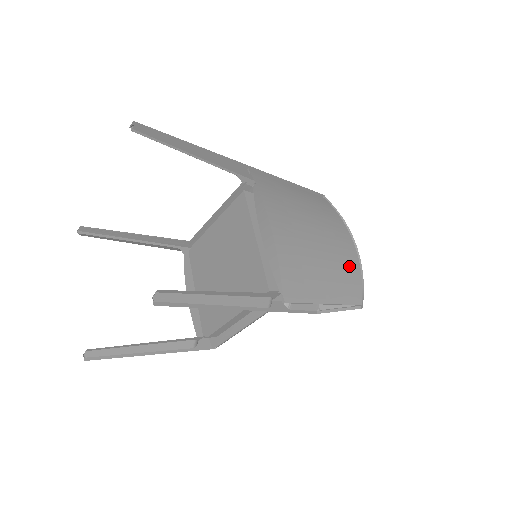
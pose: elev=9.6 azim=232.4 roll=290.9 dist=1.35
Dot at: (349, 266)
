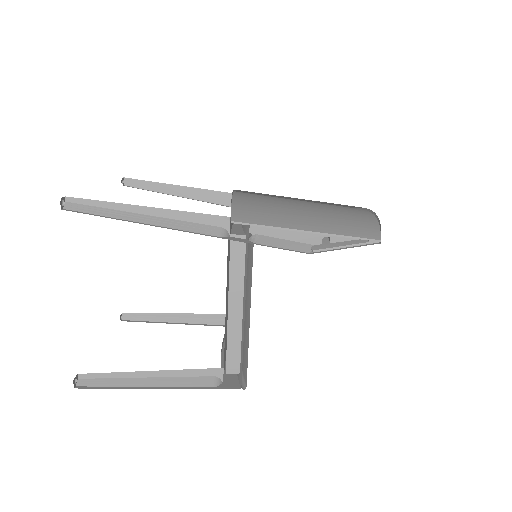
Dot at: (354, 217)
